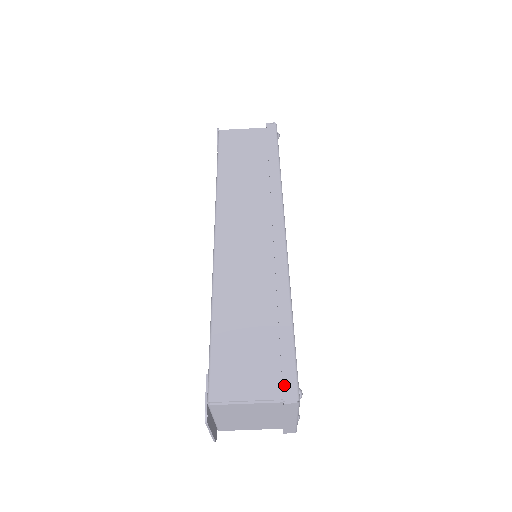
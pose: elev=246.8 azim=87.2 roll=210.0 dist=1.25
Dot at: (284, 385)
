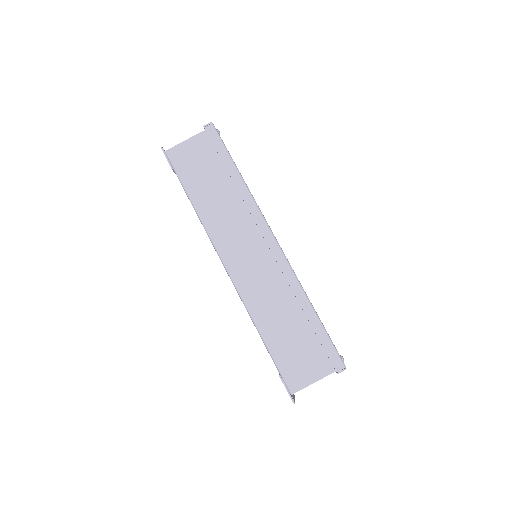
Dot at: (332, 362)
